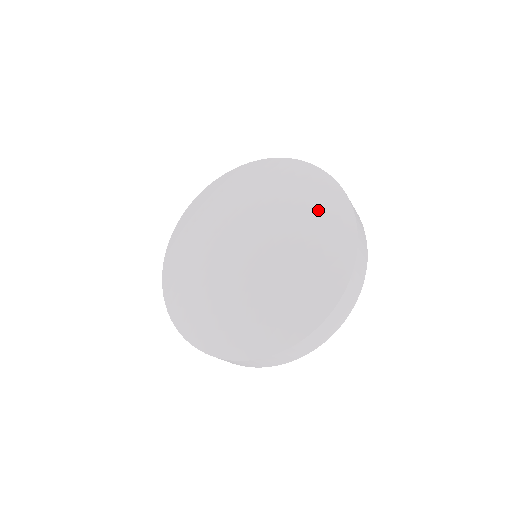
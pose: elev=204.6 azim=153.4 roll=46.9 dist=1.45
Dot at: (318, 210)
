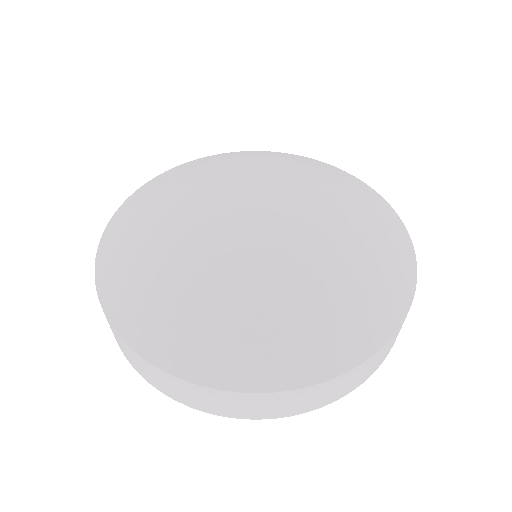
Dot at: (336, 182)
